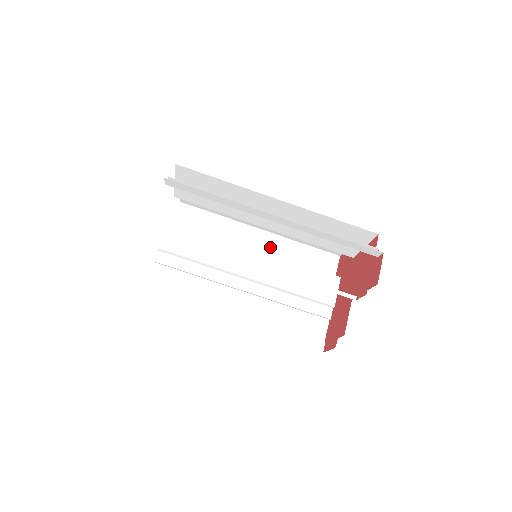
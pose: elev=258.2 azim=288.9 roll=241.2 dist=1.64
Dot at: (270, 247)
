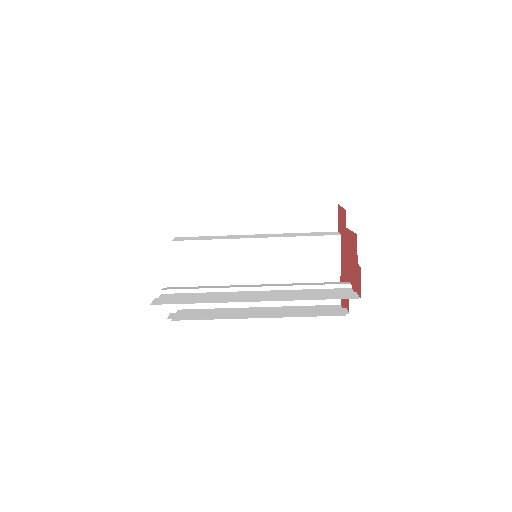
Dot at: (269, 221)
